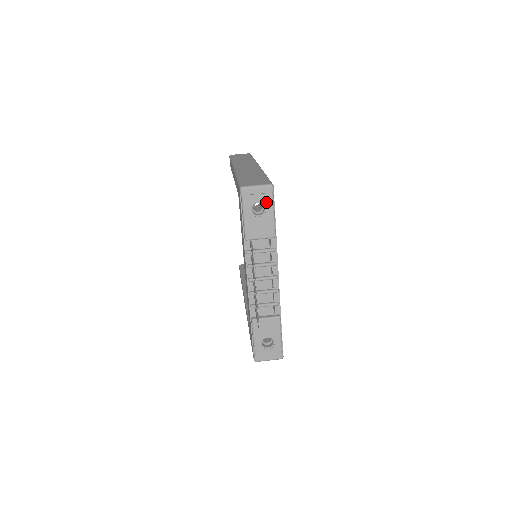
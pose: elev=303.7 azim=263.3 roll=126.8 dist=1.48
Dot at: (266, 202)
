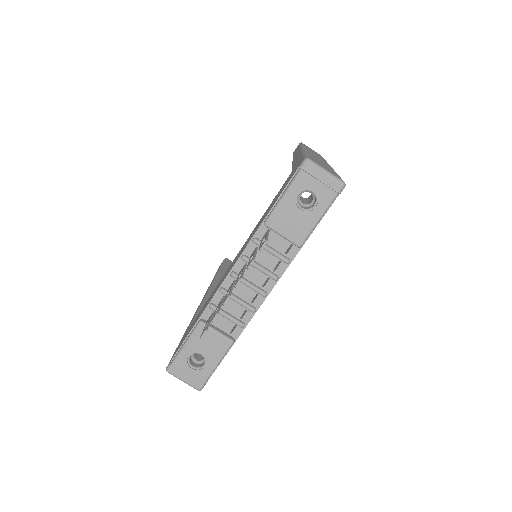
Dot at: (322, 198)
